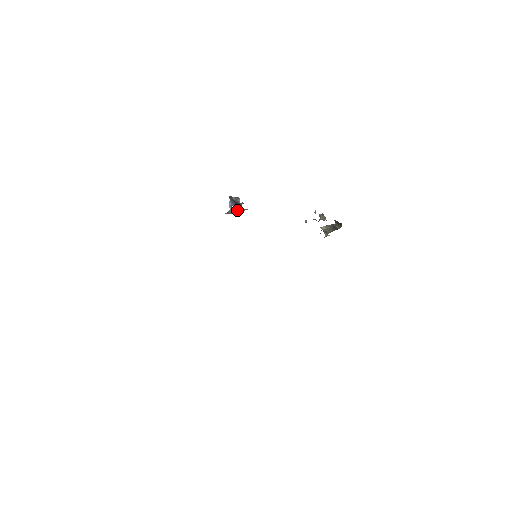
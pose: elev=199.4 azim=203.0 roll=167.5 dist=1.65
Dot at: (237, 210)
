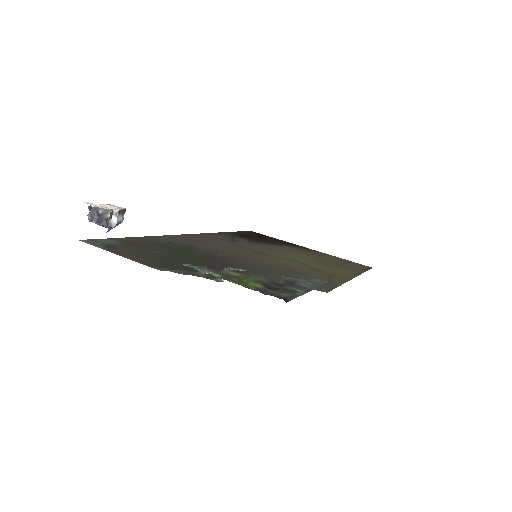
Dot at: occluded
